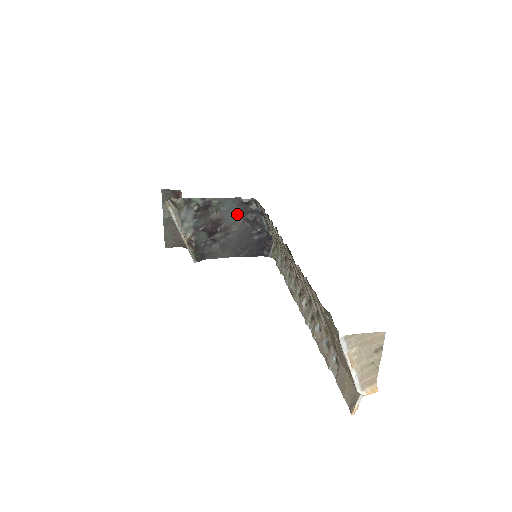
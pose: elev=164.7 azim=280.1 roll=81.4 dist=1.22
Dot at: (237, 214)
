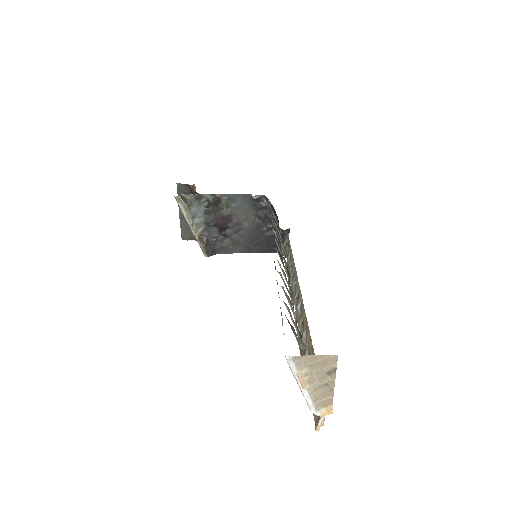
Dot at: (248, 210)
